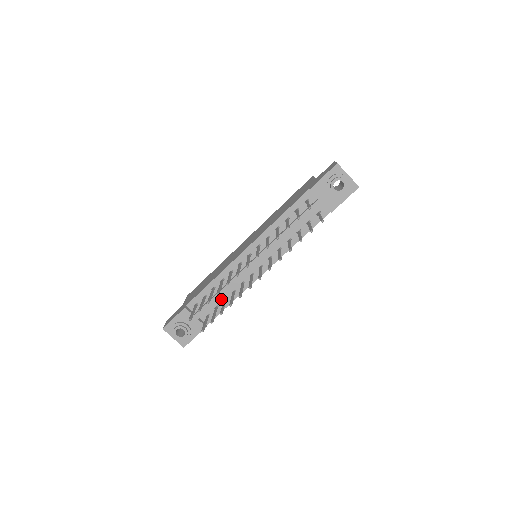
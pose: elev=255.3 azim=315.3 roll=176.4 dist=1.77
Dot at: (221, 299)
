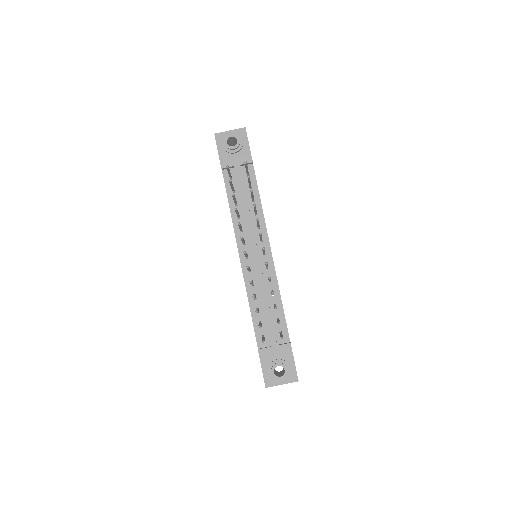
Dot at: (272, 310)
